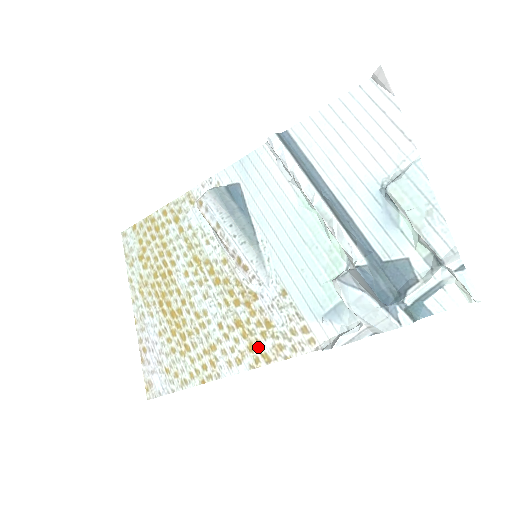
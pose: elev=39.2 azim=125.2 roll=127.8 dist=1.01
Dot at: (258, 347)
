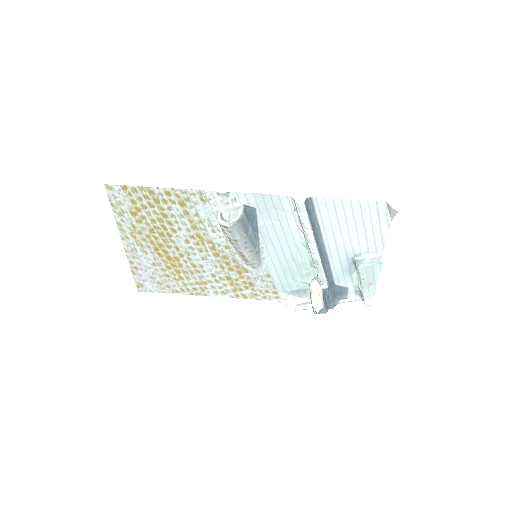
Dot at: (240, 291)
